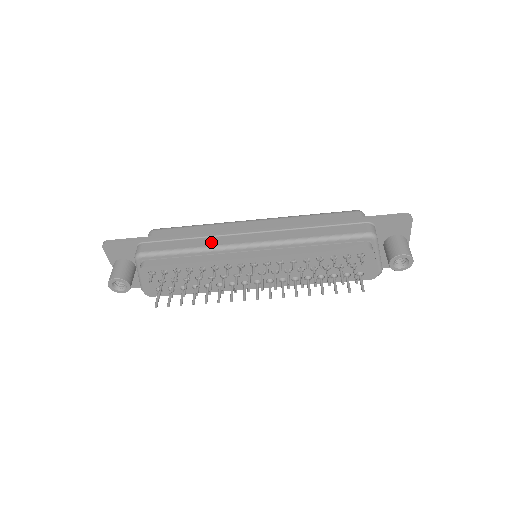
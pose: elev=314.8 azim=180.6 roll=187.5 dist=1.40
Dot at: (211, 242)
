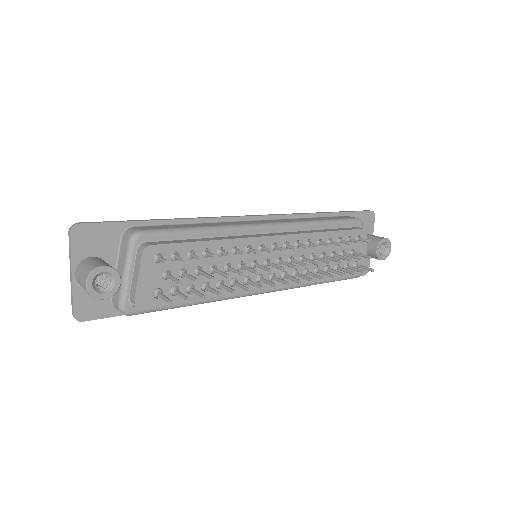
Dot at: (222, 224)
